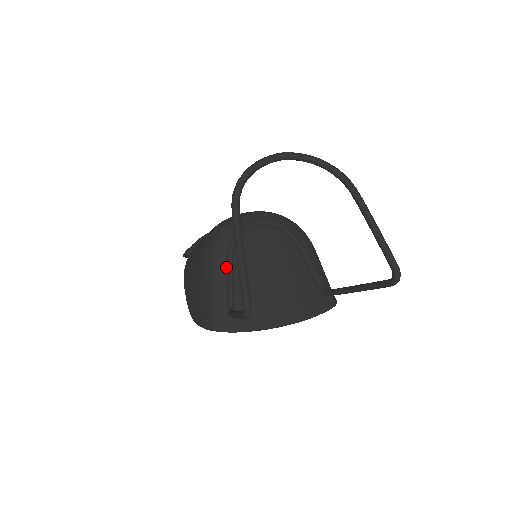
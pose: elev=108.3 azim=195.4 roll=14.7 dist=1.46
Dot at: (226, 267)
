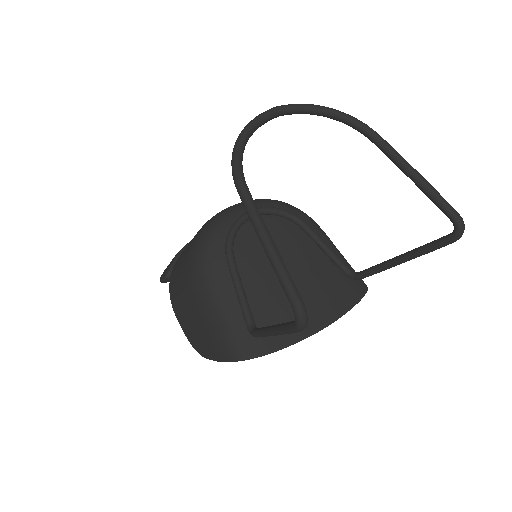
Dot at: (229, 277)
